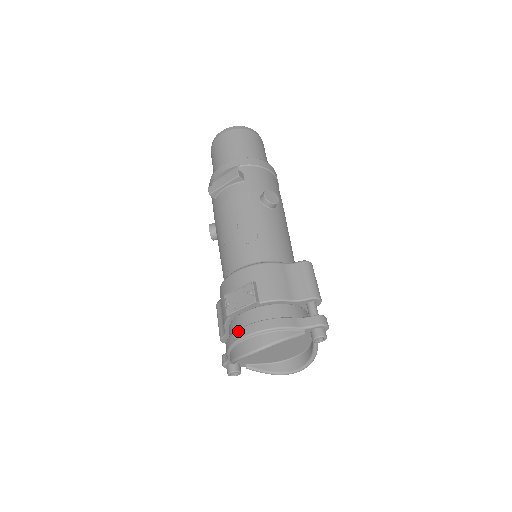
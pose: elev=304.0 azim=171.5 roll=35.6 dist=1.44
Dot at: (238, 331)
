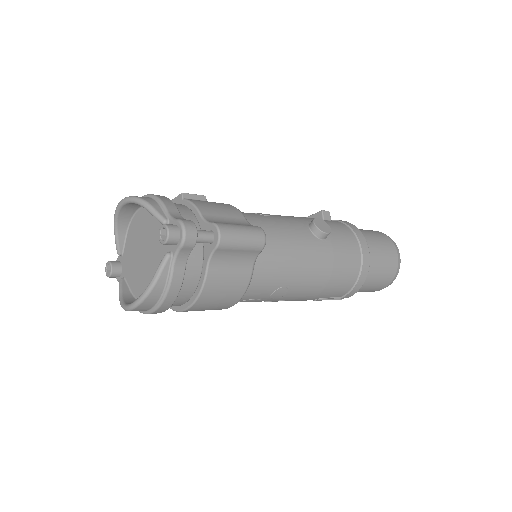
Dot at: occluded
